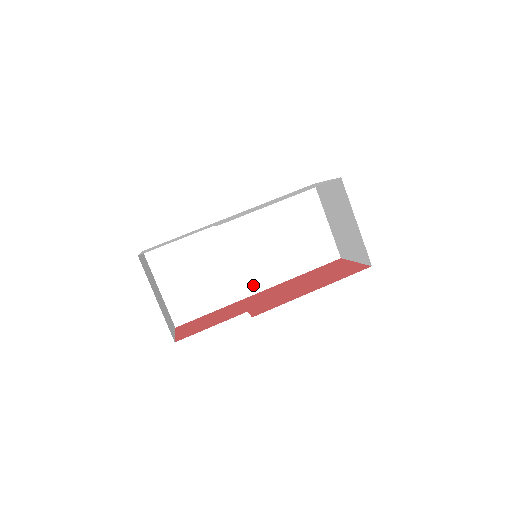
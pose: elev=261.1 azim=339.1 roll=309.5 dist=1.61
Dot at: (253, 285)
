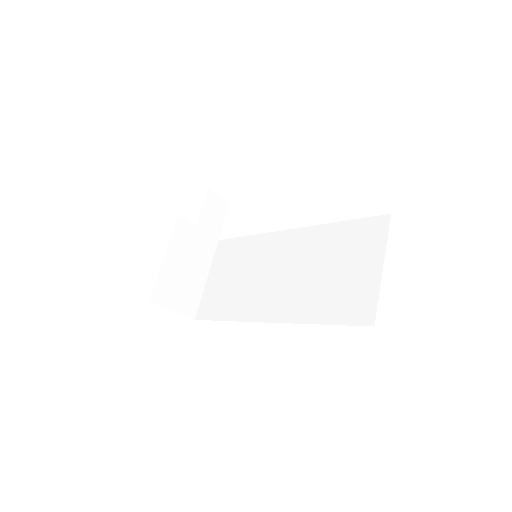
Dot at: (267, 311)
